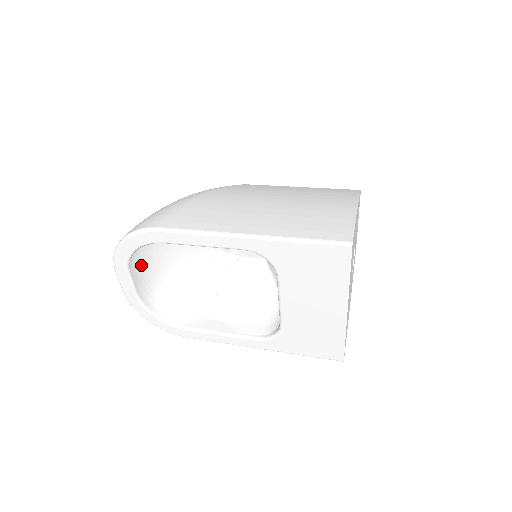
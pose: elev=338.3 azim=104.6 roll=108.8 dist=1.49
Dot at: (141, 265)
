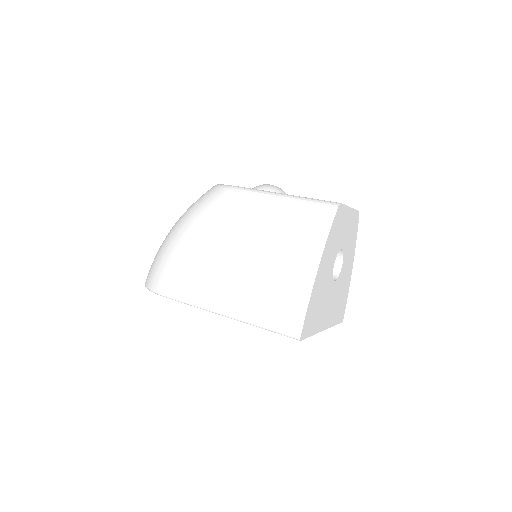
Dot at: occluded
